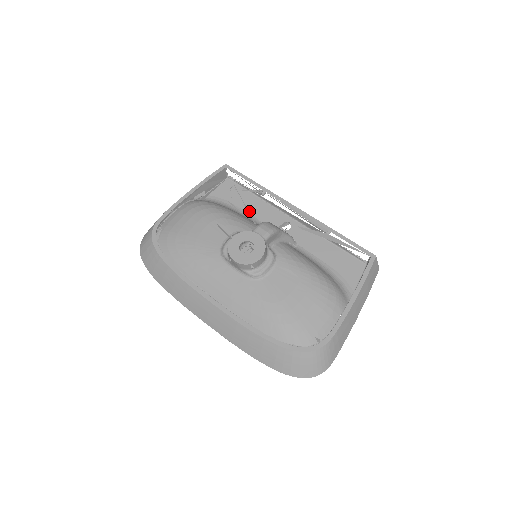
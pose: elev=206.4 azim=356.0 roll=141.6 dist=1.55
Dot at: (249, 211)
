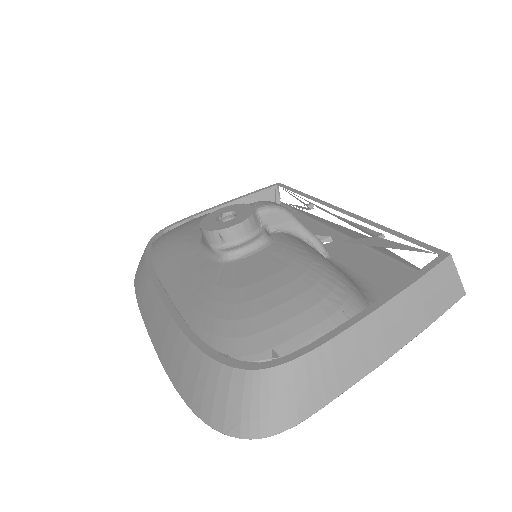
Dot at: occluded
